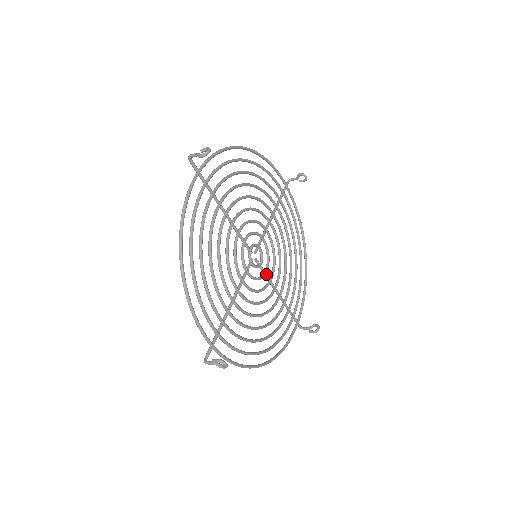
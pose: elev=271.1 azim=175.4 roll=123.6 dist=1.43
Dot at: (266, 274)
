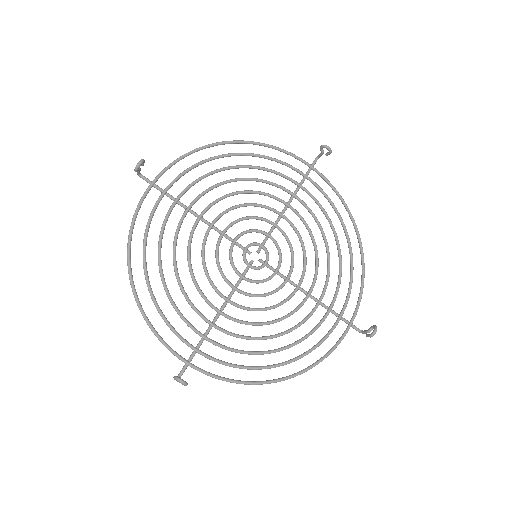
Dot at: (280, 274)
